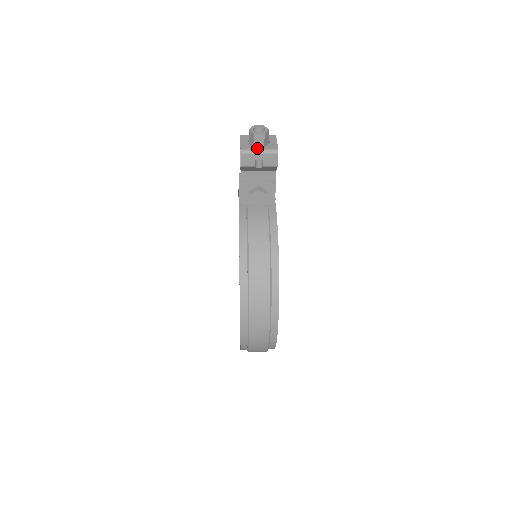
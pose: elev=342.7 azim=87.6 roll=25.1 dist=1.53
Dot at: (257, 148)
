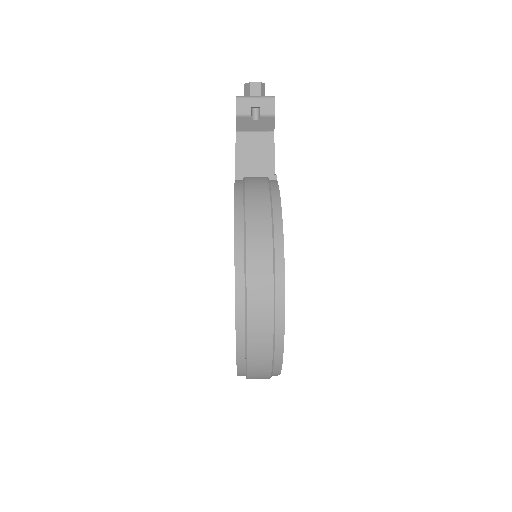
Dot at: (253, 96)
